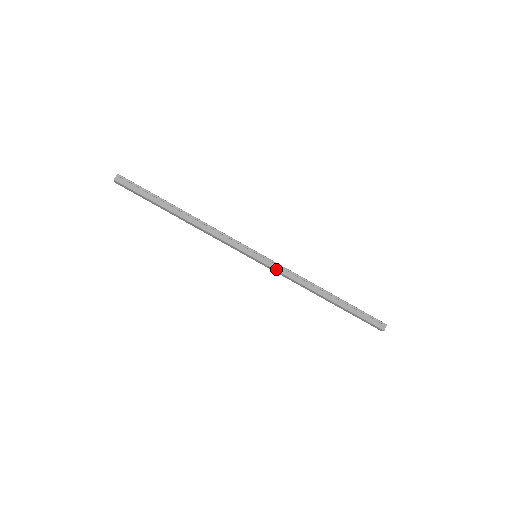
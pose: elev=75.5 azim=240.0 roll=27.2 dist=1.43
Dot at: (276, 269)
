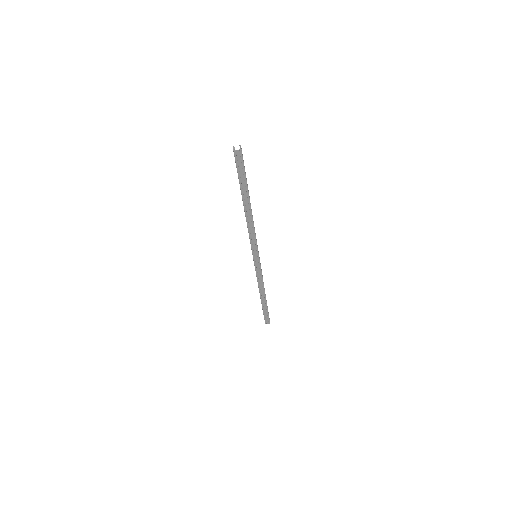
Dot at: (256, 270)
